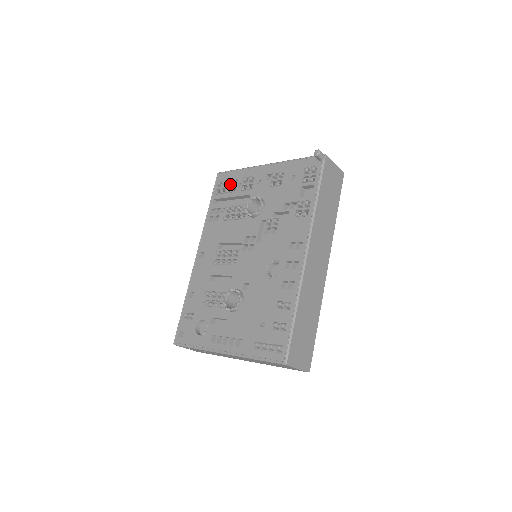
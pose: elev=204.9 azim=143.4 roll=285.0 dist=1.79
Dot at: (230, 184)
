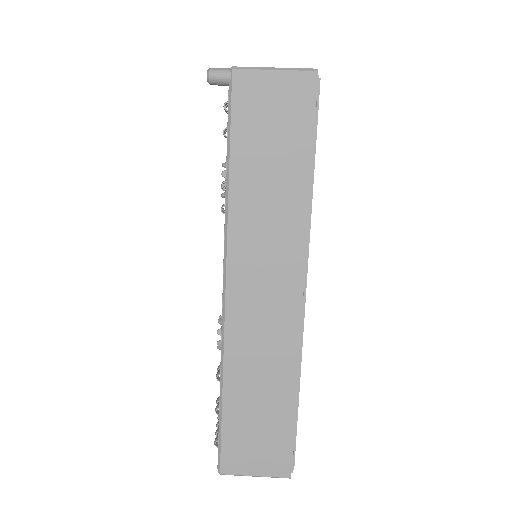
Dot at: occluded
